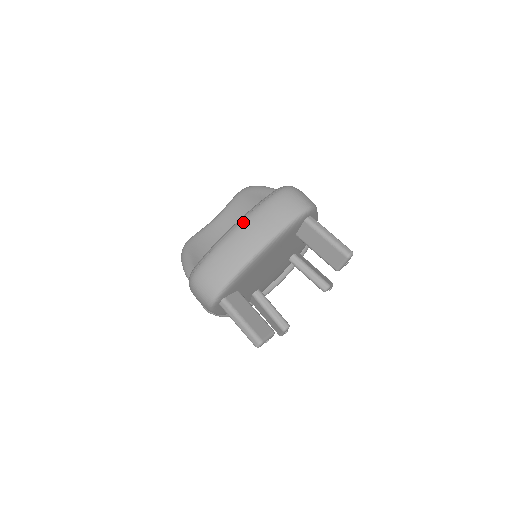
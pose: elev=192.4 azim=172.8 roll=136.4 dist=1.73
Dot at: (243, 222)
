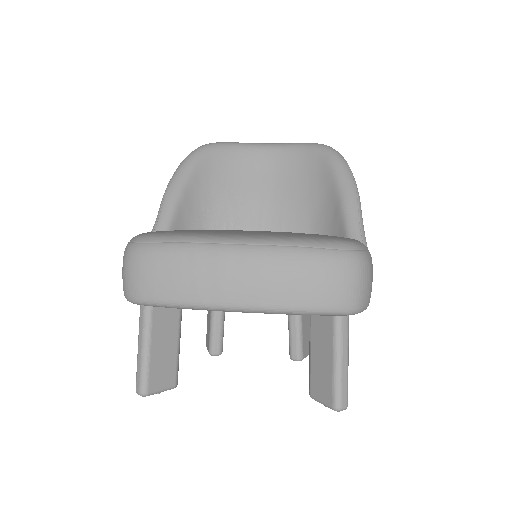
Dot at: (253, 251)
